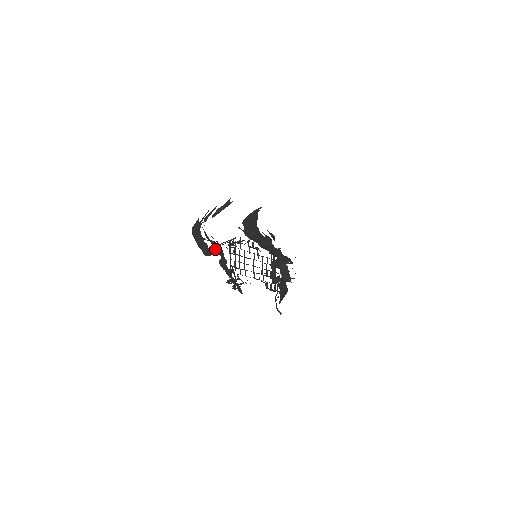
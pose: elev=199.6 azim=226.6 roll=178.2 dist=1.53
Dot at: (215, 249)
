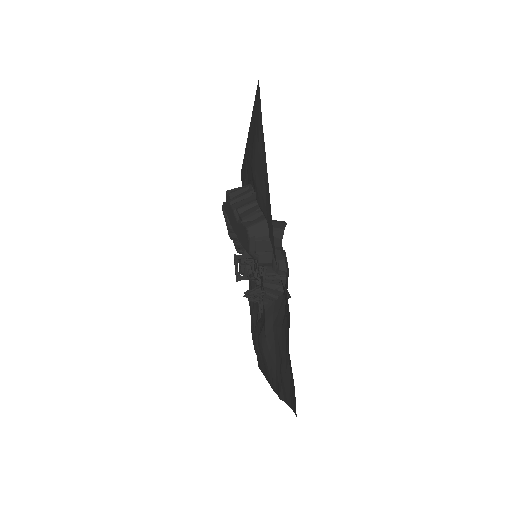
Dot at: occluded
